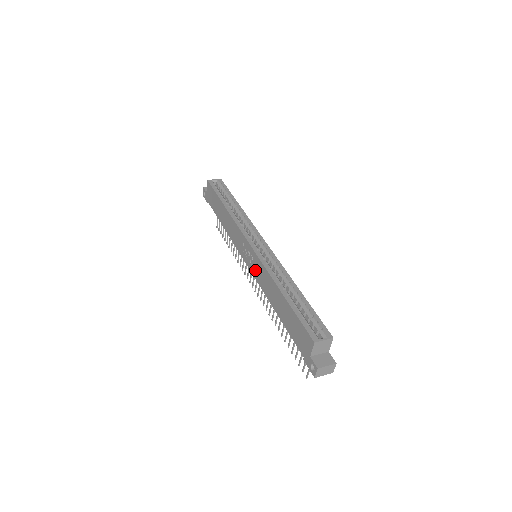
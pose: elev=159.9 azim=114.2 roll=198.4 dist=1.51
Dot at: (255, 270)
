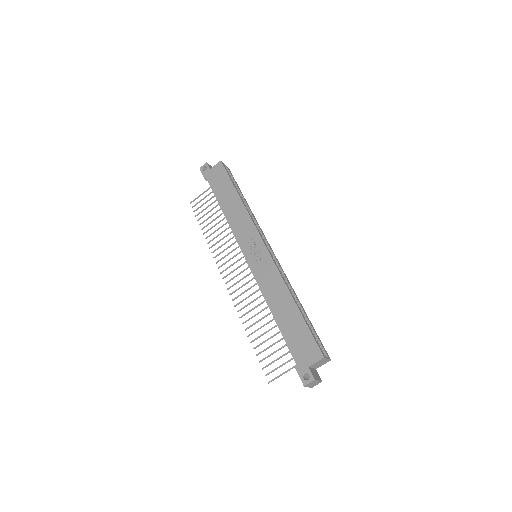
Dot at: (259, 268)
